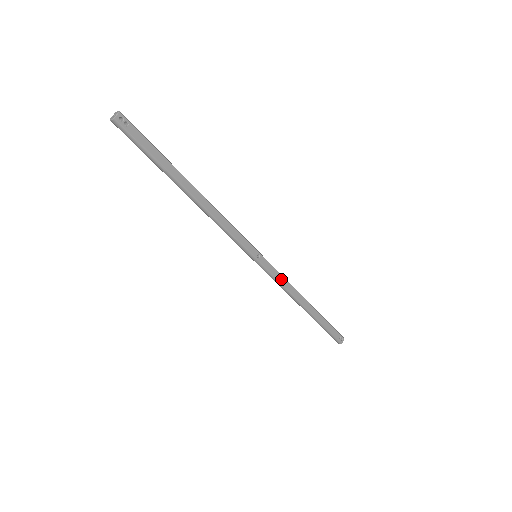
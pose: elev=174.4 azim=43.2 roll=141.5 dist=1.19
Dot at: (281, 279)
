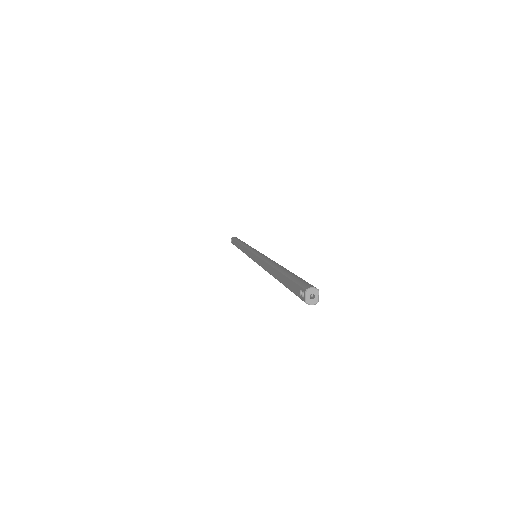
Dot at: occluded
